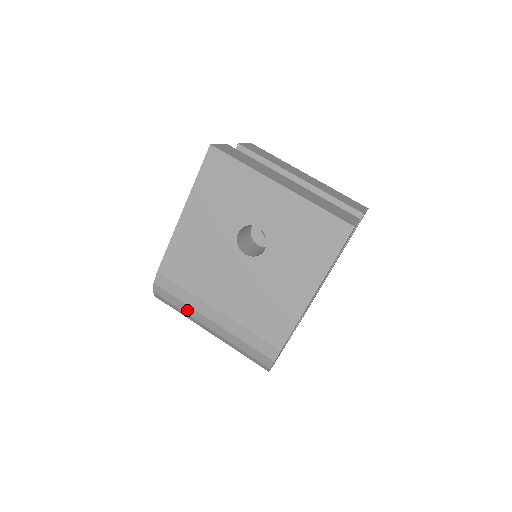
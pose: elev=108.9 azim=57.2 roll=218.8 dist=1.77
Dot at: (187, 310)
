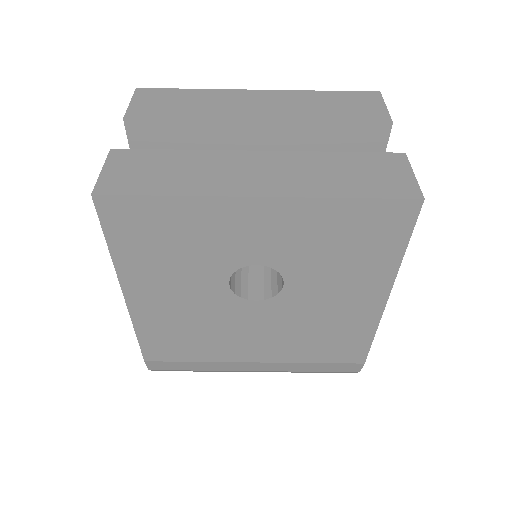
Dot at: (213, 371)
